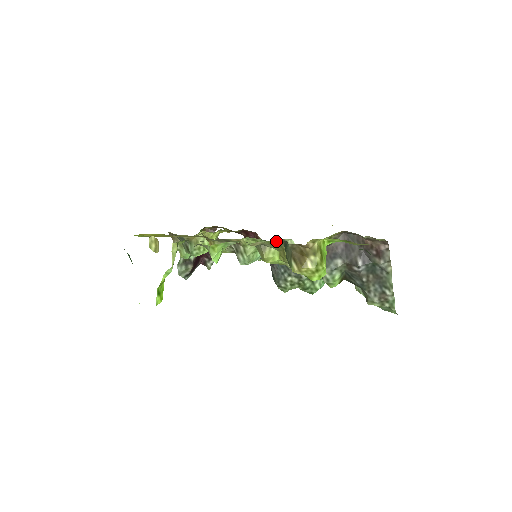
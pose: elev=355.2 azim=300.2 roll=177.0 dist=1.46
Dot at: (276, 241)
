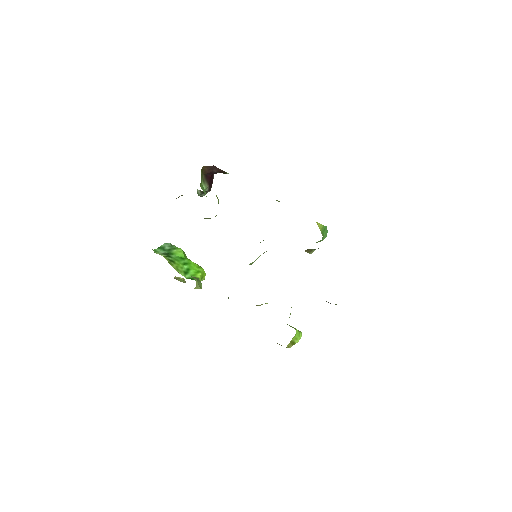
Dot at: occluded
